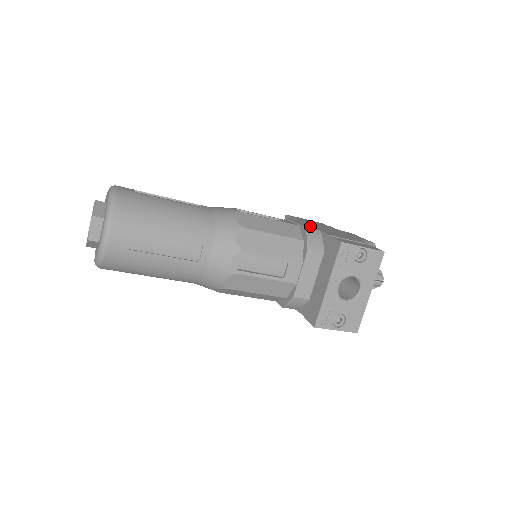
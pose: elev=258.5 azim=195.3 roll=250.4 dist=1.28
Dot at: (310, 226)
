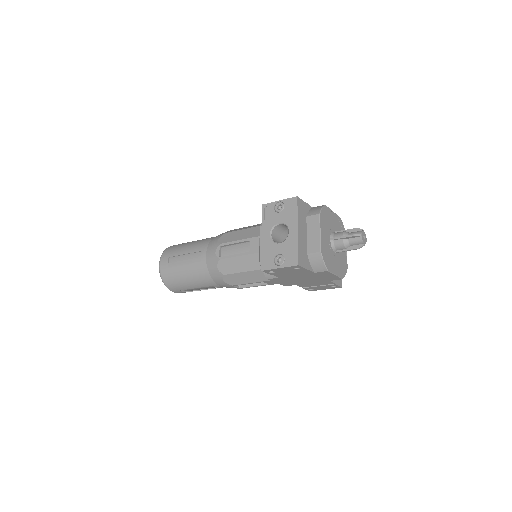
Dot at: occluded
